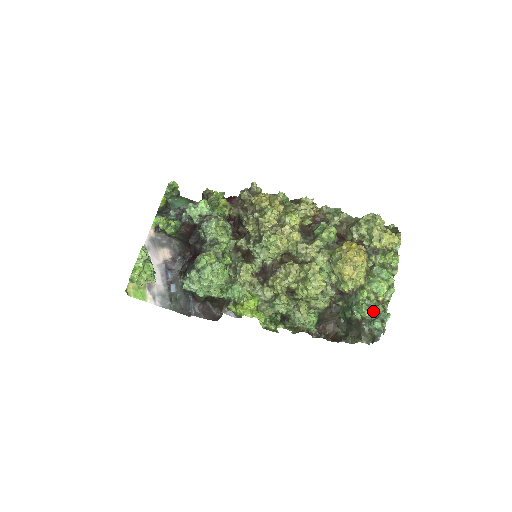
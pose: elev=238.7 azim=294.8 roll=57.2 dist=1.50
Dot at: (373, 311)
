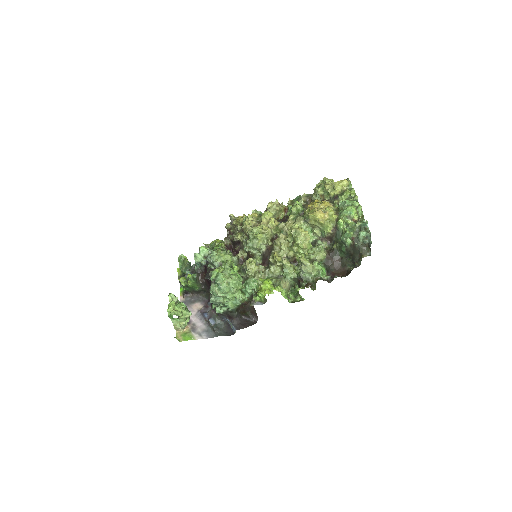
Dot at: (355, 229)
